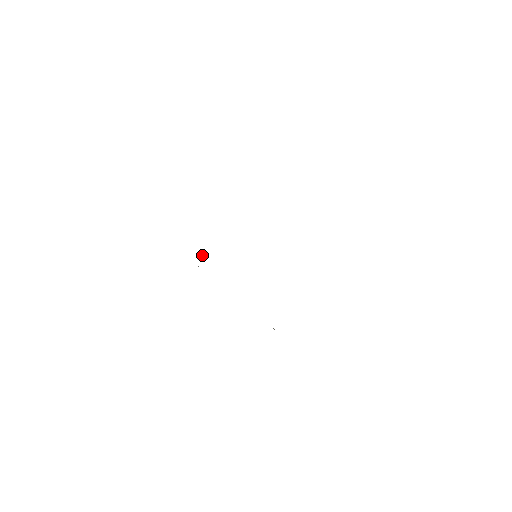
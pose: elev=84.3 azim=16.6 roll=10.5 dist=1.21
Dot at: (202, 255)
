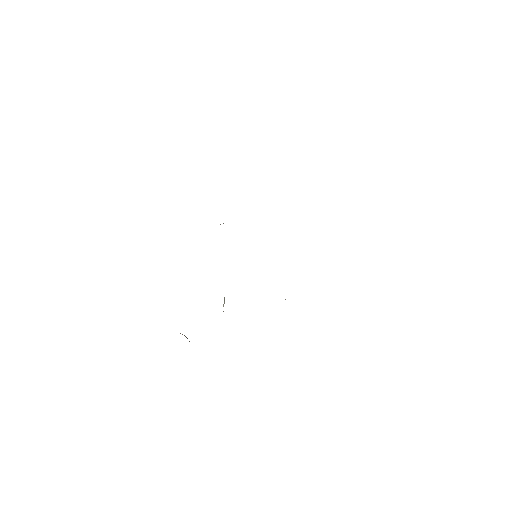
Dot at: occluded
